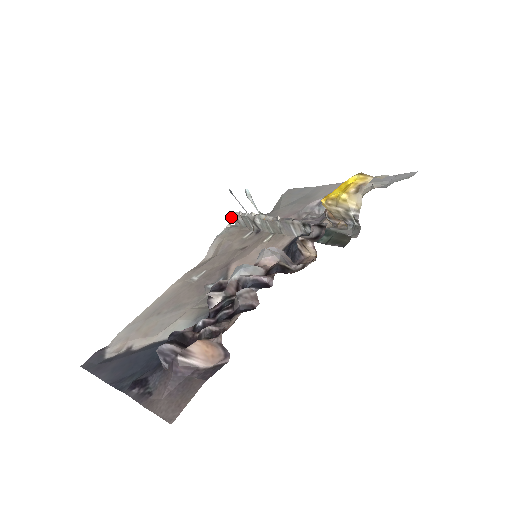
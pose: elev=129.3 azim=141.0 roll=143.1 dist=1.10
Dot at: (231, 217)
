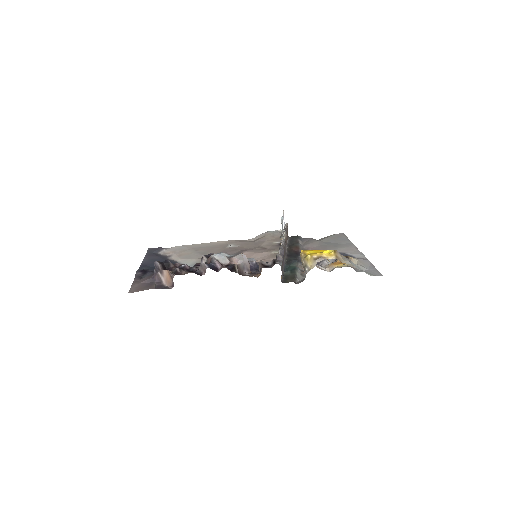
Dot at: occluded
